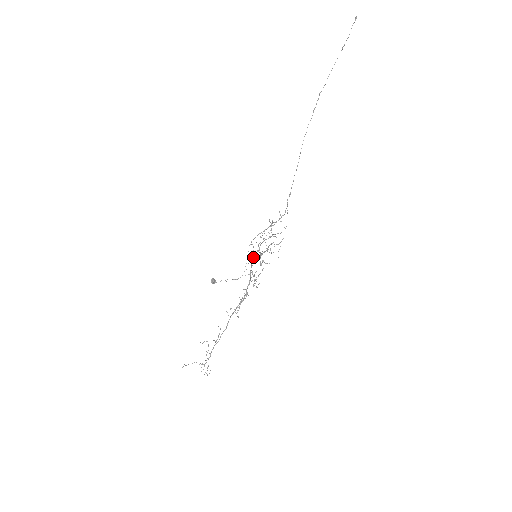
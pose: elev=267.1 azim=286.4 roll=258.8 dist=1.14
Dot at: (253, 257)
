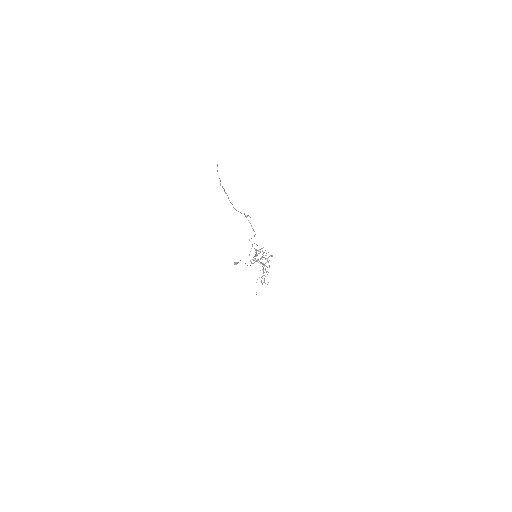
Dot at: occluded
